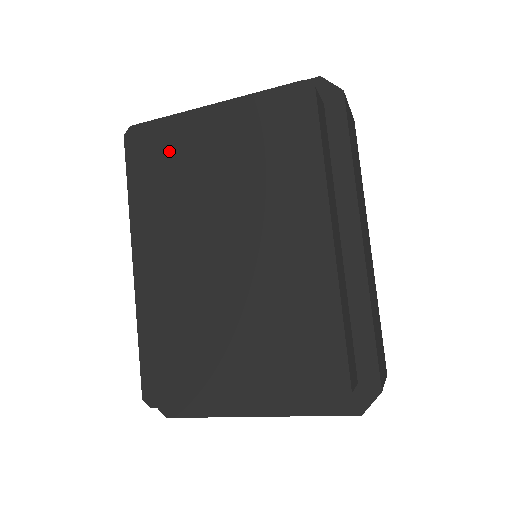
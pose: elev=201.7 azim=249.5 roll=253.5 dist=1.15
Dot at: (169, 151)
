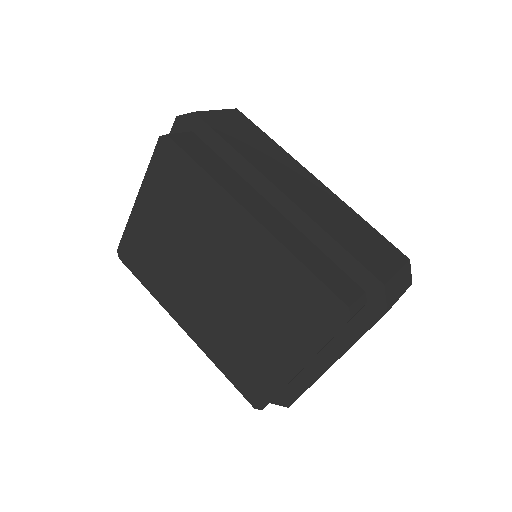
Dot at: (143, 246)
